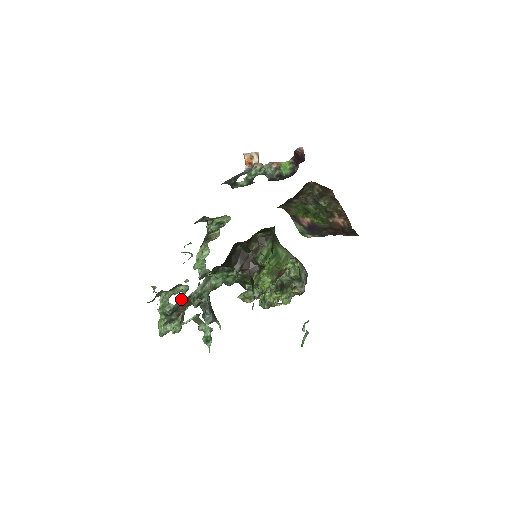
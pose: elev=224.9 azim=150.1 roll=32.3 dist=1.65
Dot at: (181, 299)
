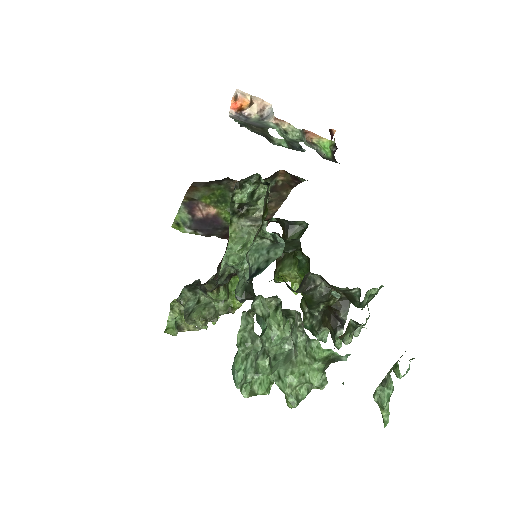
Dot at: occluded
